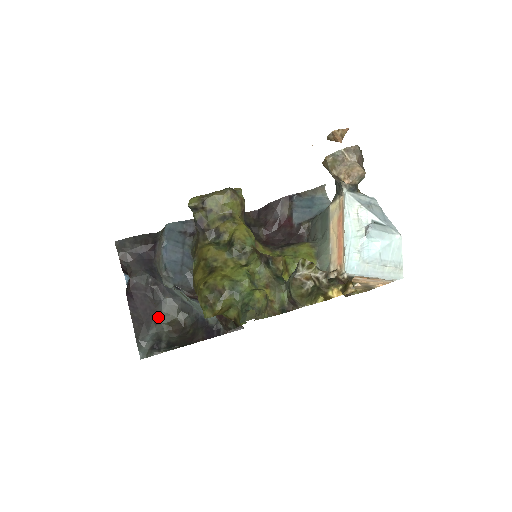
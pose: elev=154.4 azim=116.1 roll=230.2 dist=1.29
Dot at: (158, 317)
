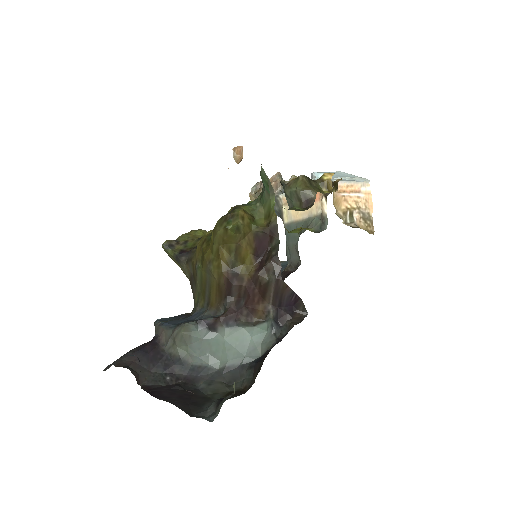
Dot at: (204, 399)
